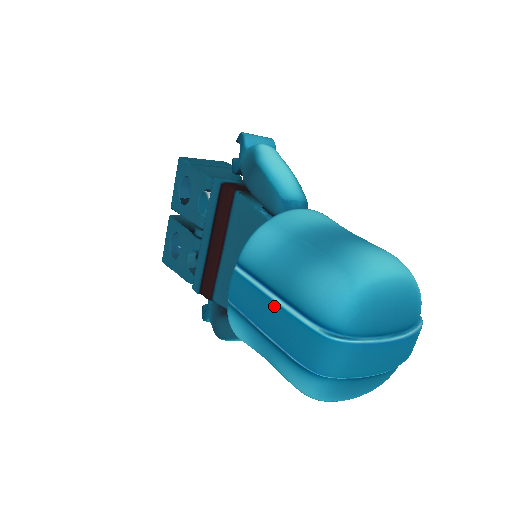
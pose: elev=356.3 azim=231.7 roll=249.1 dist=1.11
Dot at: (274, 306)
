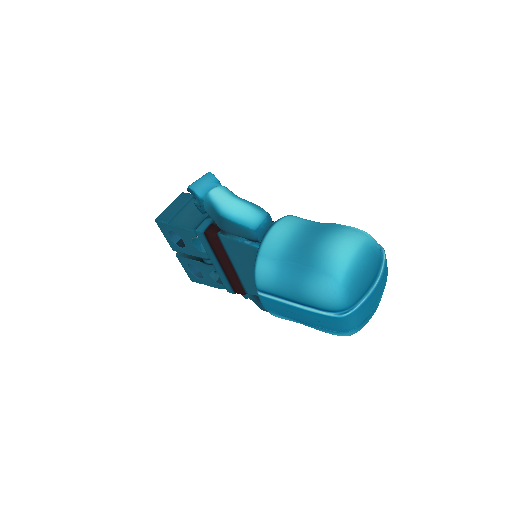
Dot at: (299, 310)
